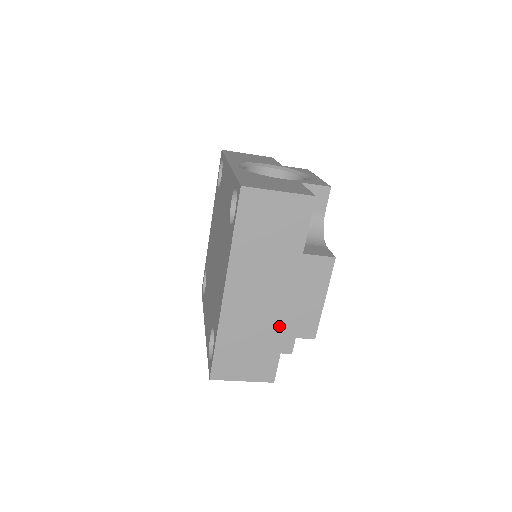
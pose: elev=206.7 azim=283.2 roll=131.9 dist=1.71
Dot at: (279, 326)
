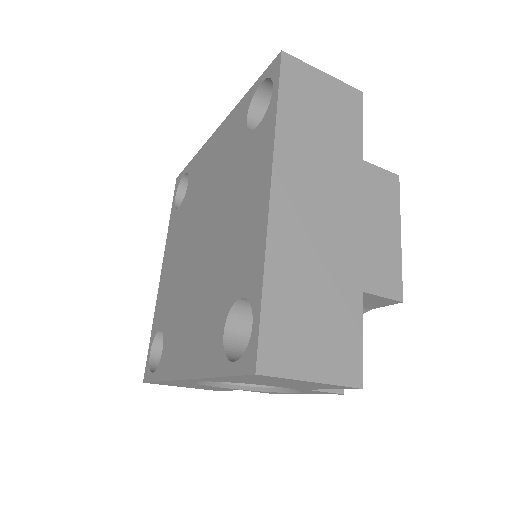
Dot at: (353, 270)
